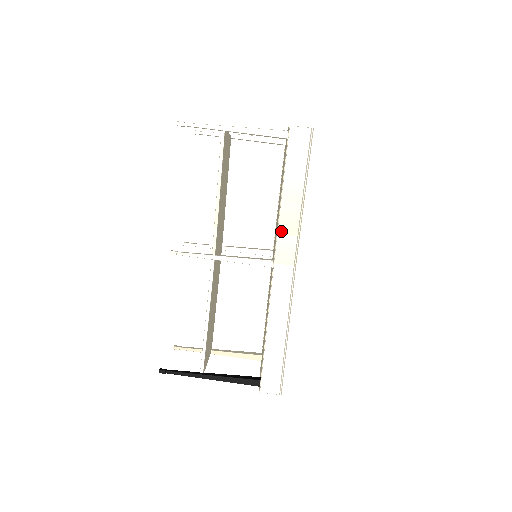
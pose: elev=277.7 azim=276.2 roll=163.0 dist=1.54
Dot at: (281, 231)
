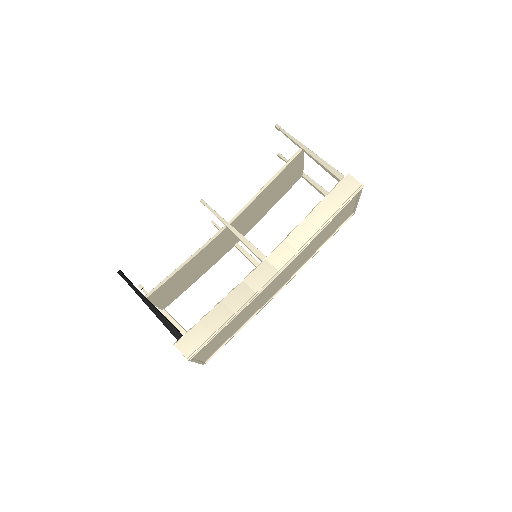
Dot at: (289, 239)
